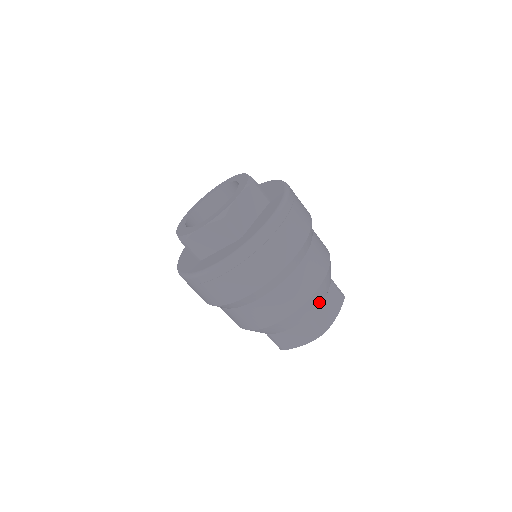
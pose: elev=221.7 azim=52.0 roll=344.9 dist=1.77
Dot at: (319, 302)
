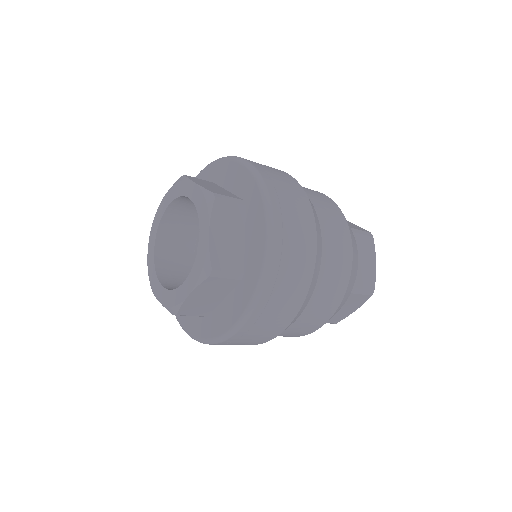
Dot at: occluded
